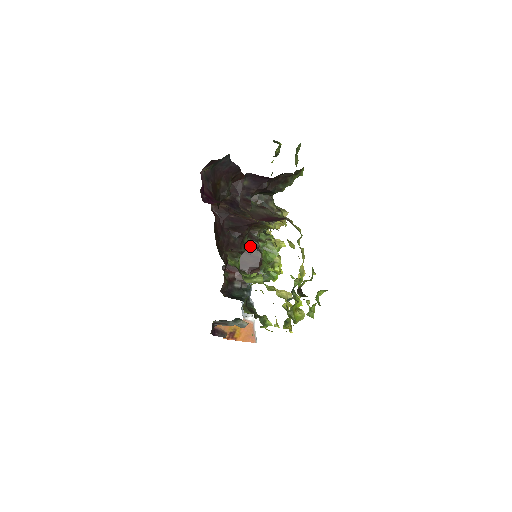
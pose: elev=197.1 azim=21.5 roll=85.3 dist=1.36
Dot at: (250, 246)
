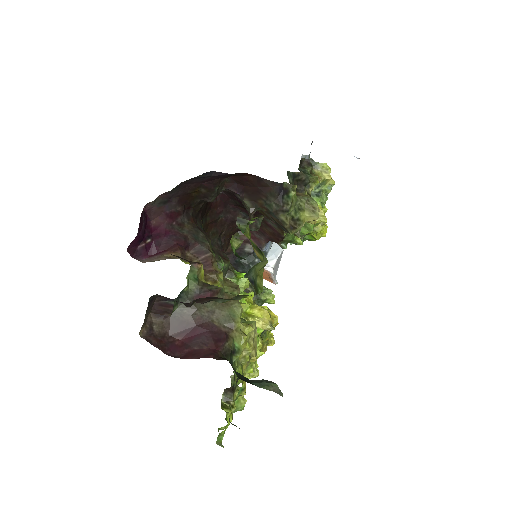
Dot at: occluded
